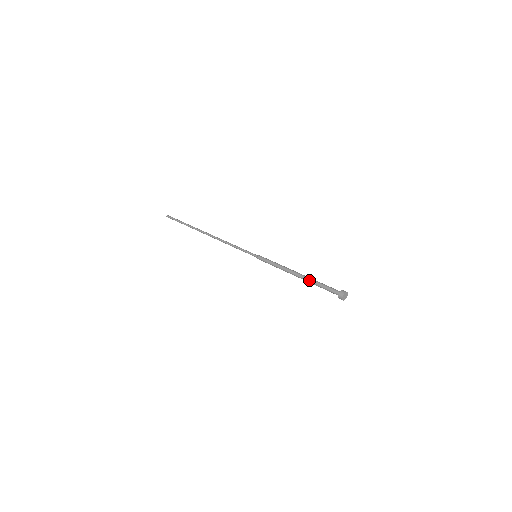
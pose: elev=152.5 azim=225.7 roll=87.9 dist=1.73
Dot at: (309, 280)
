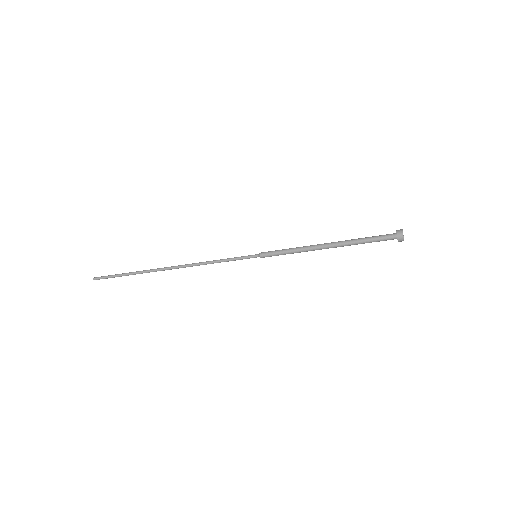
Dot at: (347, 240)
